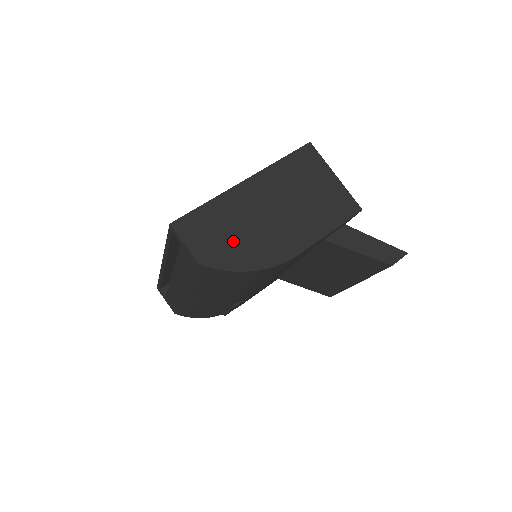
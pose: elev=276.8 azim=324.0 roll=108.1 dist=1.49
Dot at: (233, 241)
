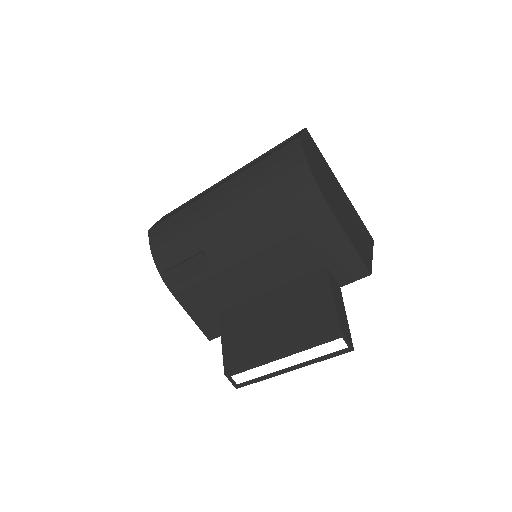
Dot at: (317, 166)
